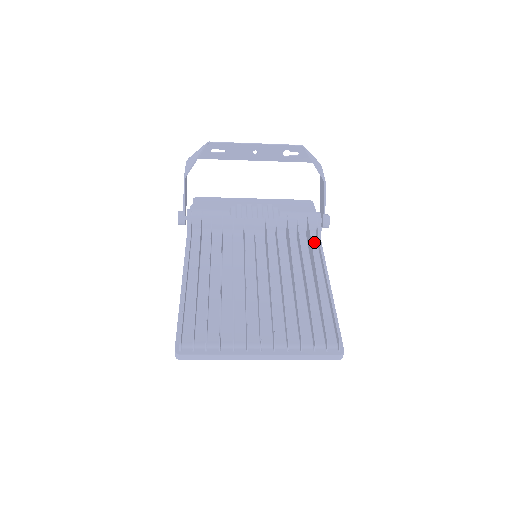
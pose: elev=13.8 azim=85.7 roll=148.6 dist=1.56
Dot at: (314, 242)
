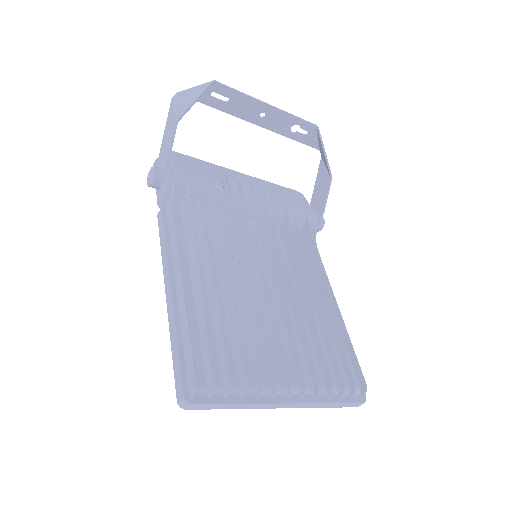
Dot at: occluded
